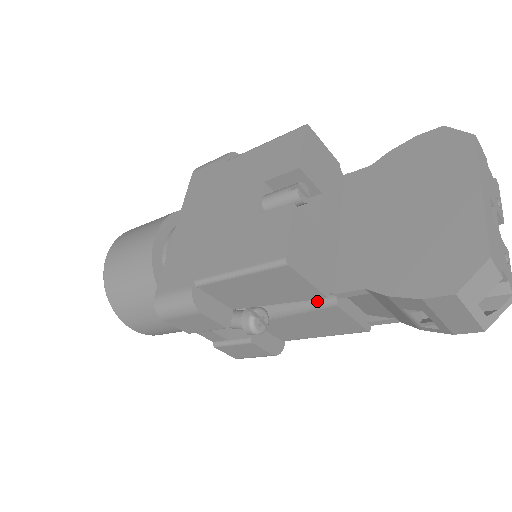
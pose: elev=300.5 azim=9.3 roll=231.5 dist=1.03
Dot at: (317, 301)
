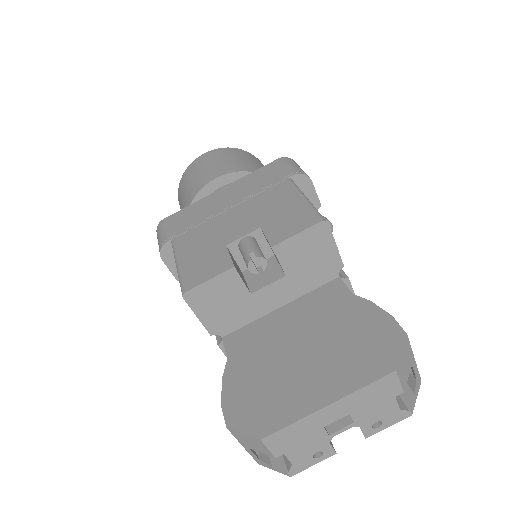
Dot at: occluded
